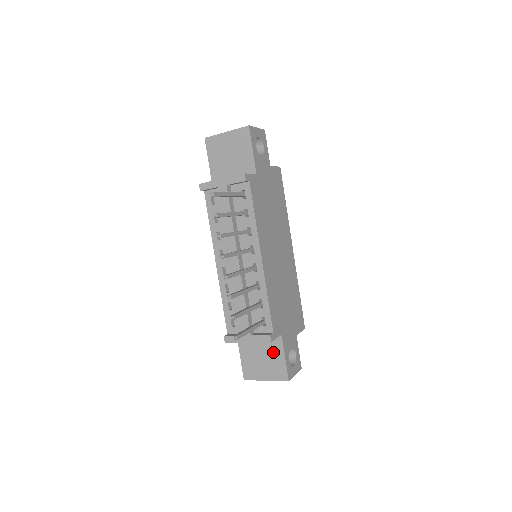
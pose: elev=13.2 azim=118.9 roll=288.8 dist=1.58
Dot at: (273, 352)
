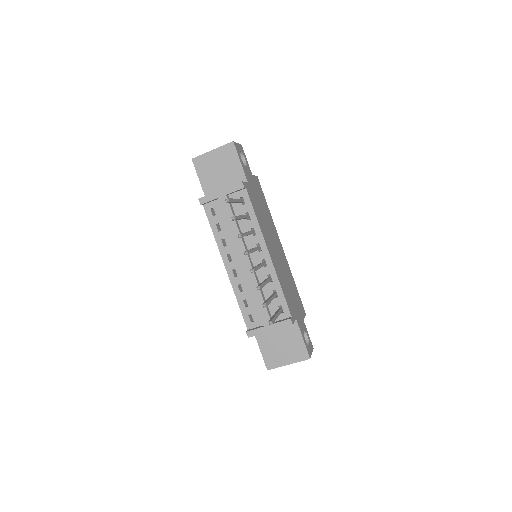
Dot at: (291, 337)
